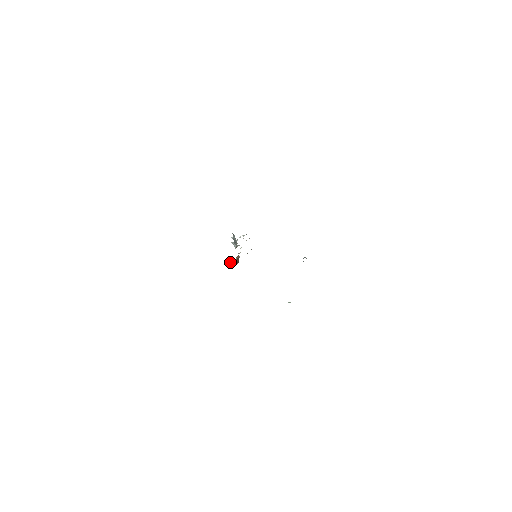
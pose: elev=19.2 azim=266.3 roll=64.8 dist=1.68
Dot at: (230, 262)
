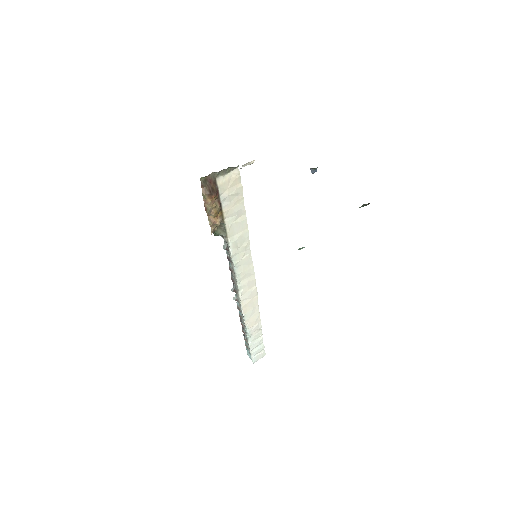
Dot at: occluded
